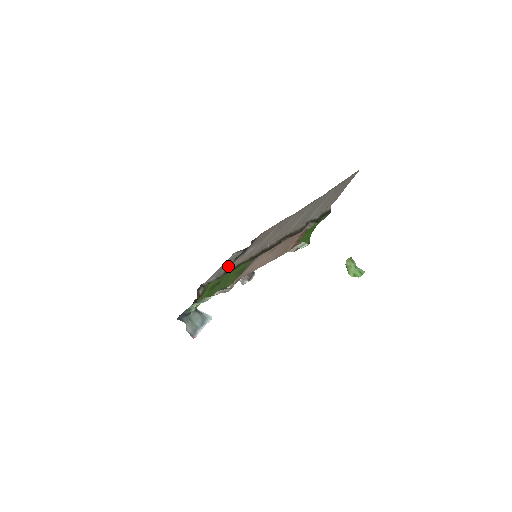
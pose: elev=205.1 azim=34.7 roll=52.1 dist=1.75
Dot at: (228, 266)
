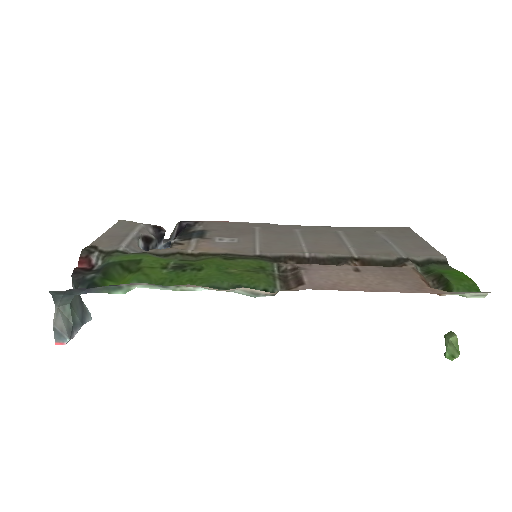
Dot at: (140, 239)
